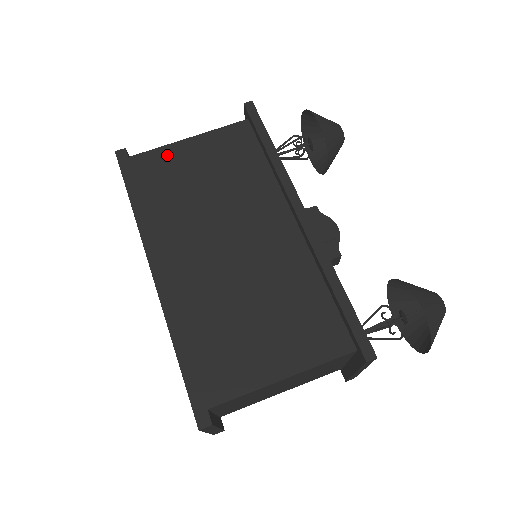
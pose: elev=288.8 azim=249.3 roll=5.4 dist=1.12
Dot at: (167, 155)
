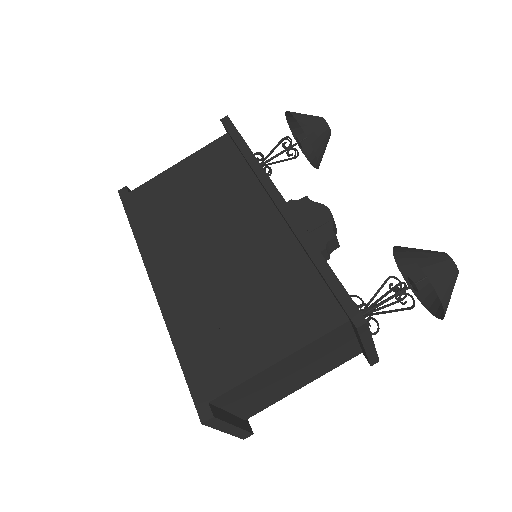
Dot at: (160, 182)
